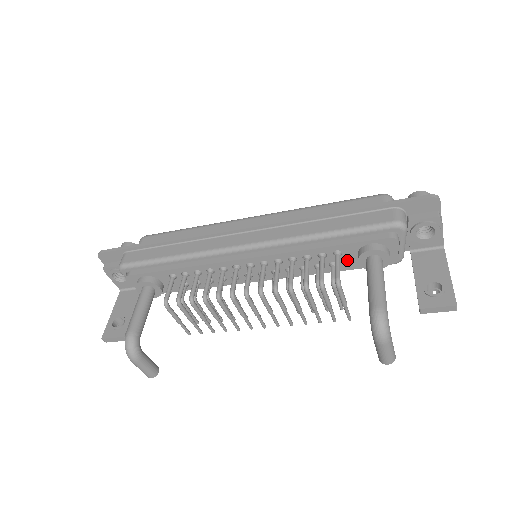
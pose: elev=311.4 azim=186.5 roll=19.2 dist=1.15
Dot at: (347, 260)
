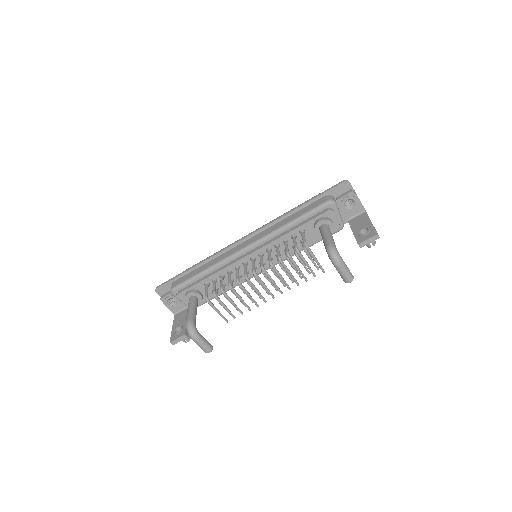
Dot at: (310, 235)
